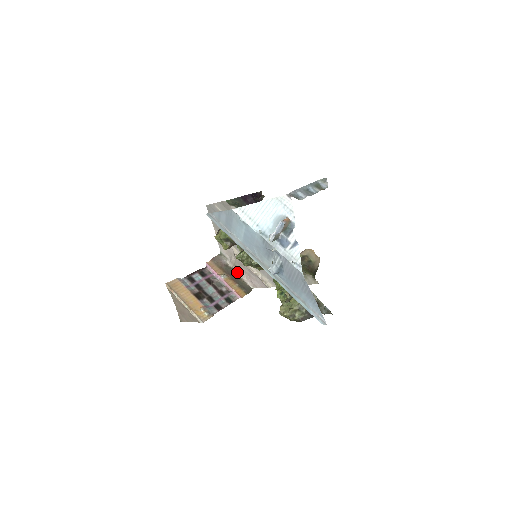
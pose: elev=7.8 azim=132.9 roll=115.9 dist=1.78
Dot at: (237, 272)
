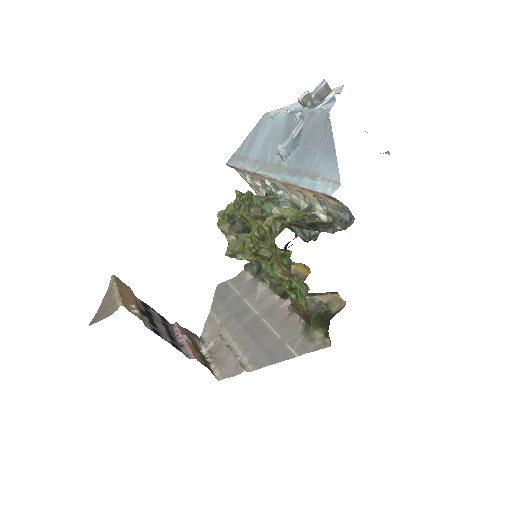
Dot at: (208, 358)
